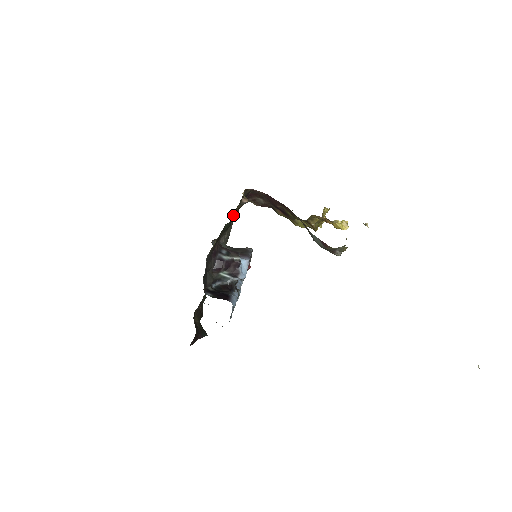
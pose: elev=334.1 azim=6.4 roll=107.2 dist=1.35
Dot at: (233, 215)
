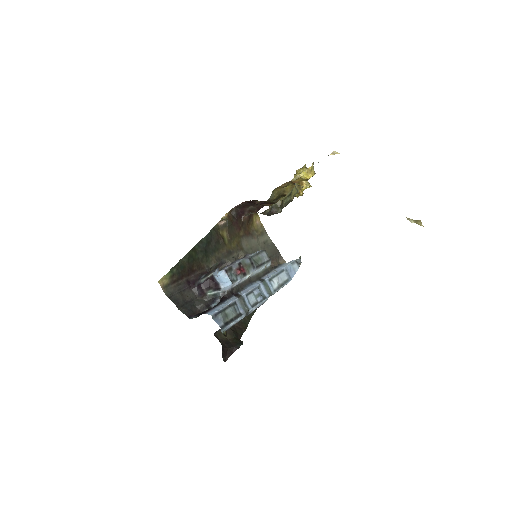
Dot at: (199, 245)
